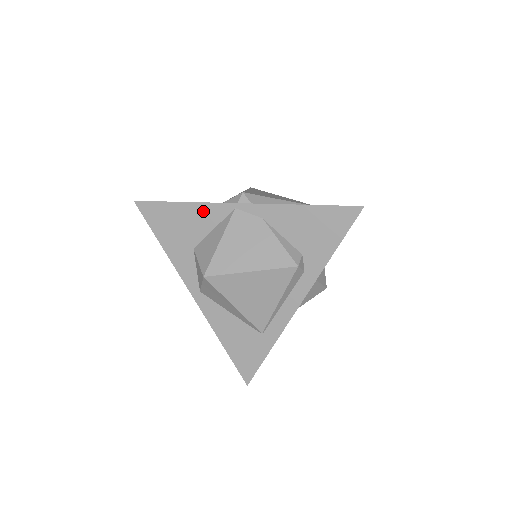
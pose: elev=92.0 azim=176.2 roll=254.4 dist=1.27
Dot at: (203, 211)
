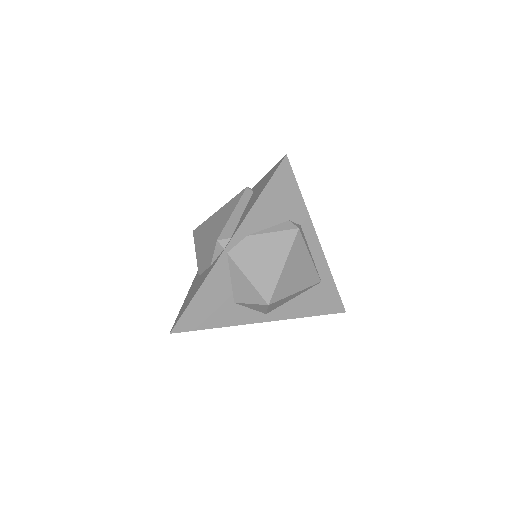
Dot at: (213, 280)
